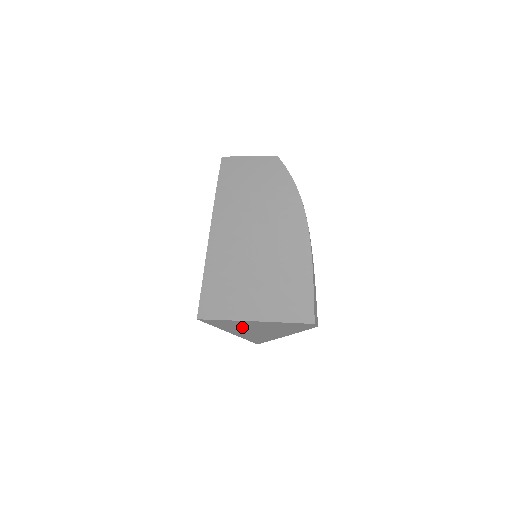
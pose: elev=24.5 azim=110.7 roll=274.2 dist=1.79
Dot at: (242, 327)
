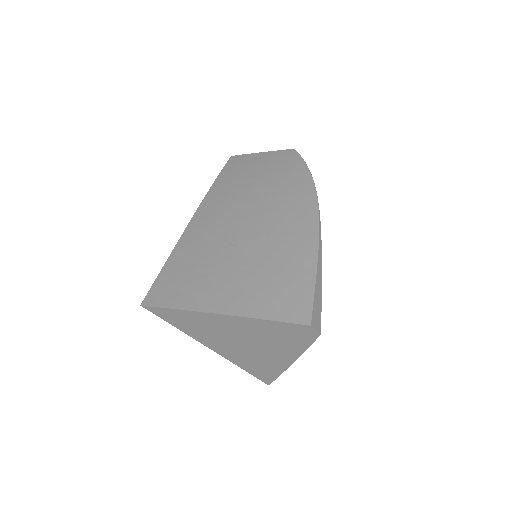
Dot at: (215, 332)
